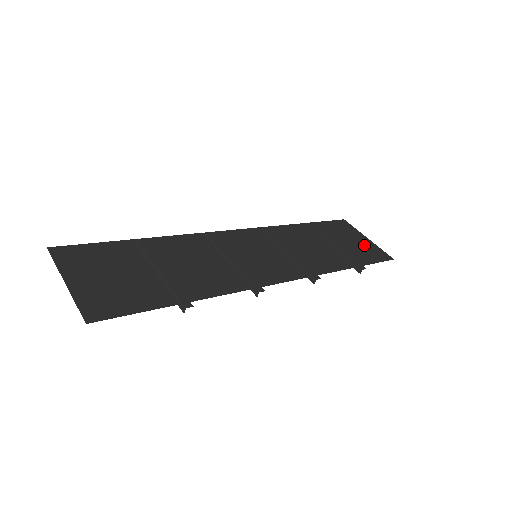
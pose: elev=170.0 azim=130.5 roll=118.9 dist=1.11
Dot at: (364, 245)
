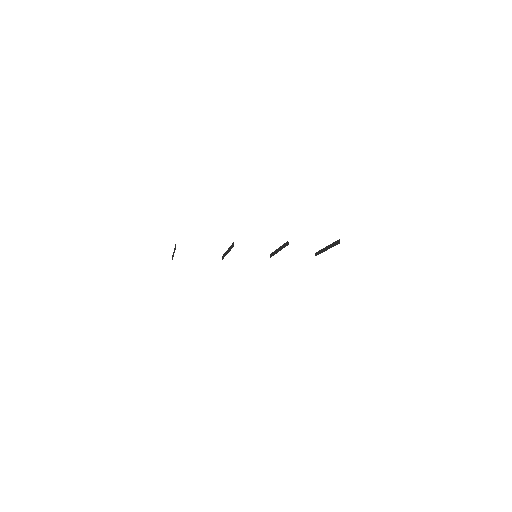
Dot at: occluded
